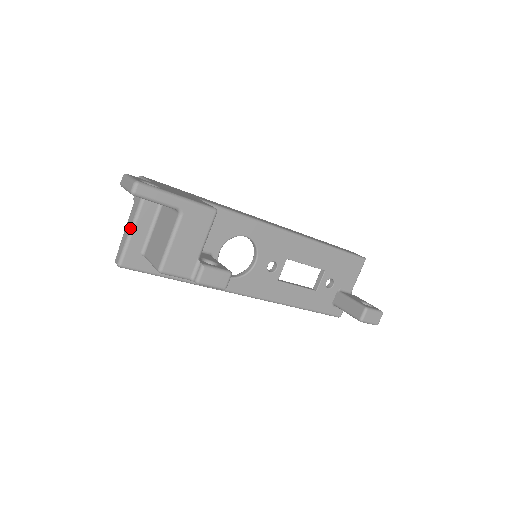
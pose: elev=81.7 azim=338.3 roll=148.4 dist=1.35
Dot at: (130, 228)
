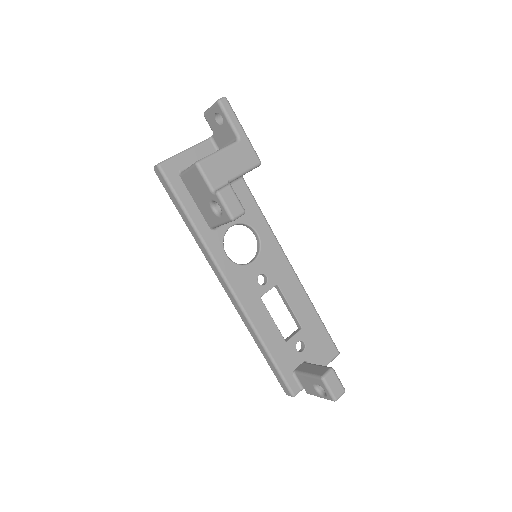
Dot at: occluded
